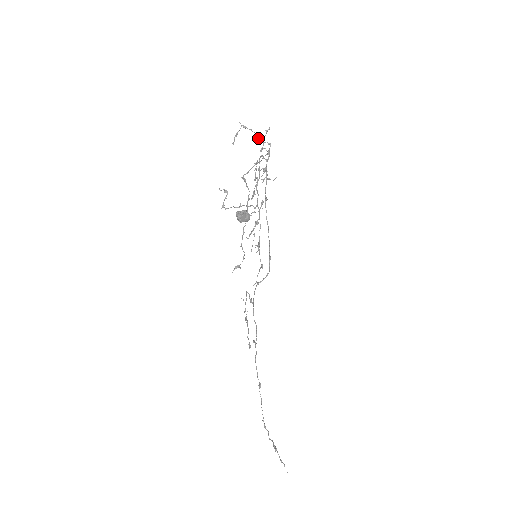
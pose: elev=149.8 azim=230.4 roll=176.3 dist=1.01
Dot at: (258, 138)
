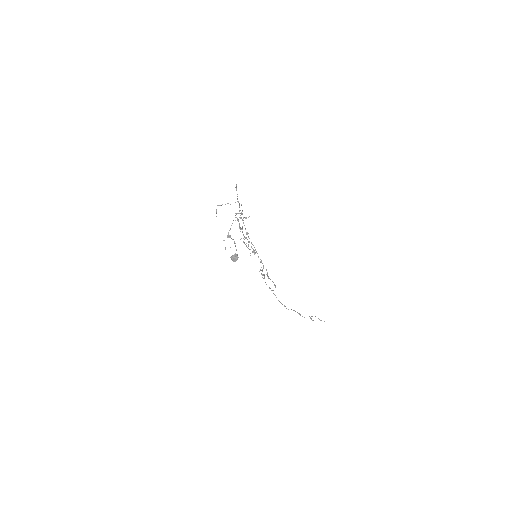
Dot at: (230, 204)
